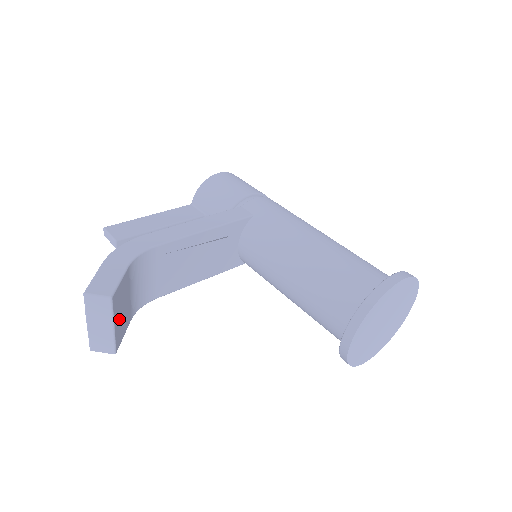
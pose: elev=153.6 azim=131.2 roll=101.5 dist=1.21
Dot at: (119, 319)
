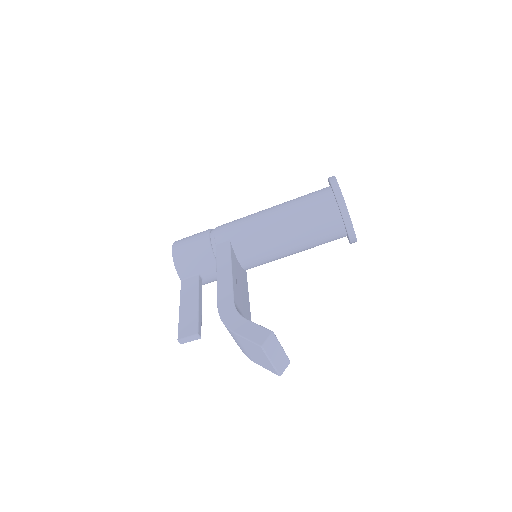
Dot at: occluded
